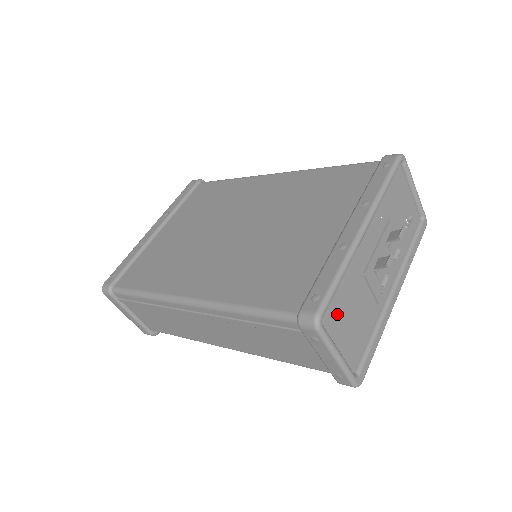
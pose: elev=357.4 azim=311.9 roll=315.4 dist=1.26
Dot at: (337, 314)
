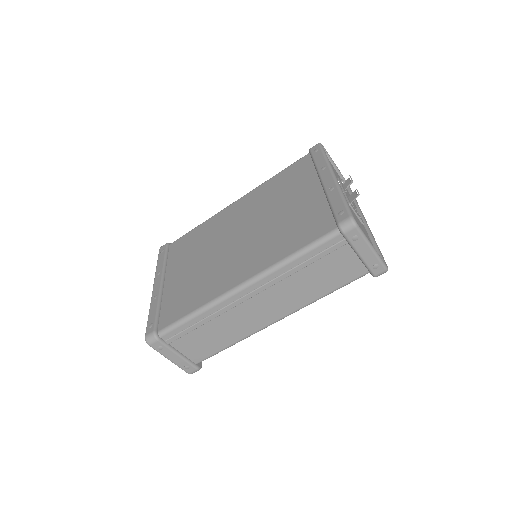
Dot at: occluded
